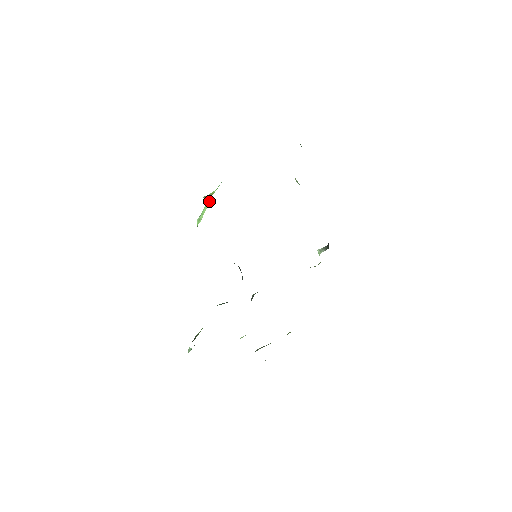
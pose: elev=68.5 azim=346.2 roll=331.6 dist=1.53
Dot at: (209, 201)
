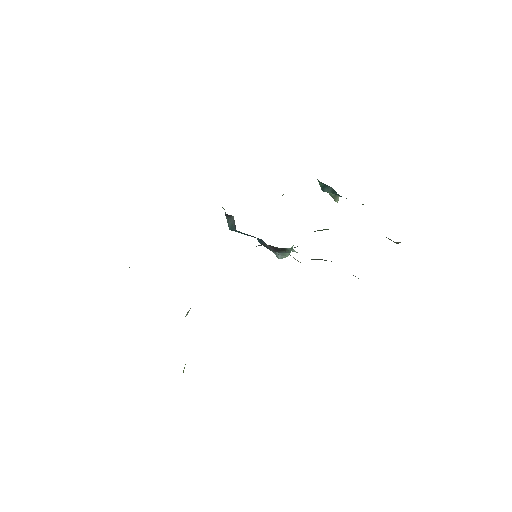
Dot at: occluded
